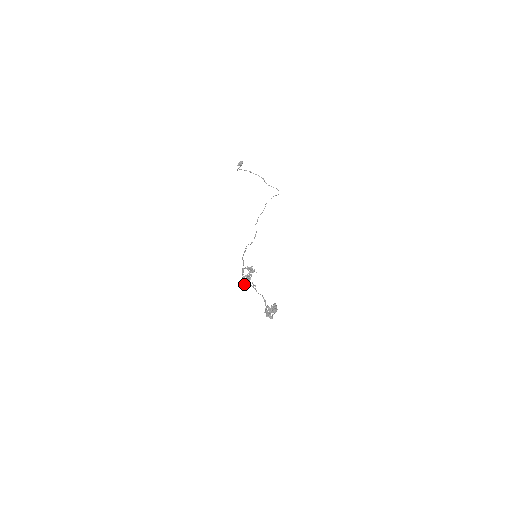
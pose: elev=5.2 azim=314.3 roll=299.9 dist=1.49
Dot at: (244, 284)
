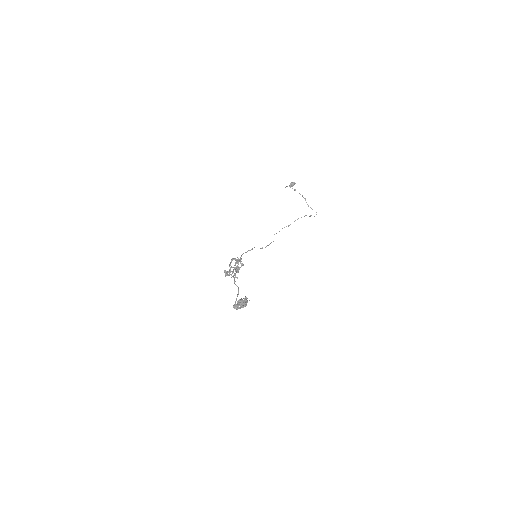
Dot at: (226, 273)
